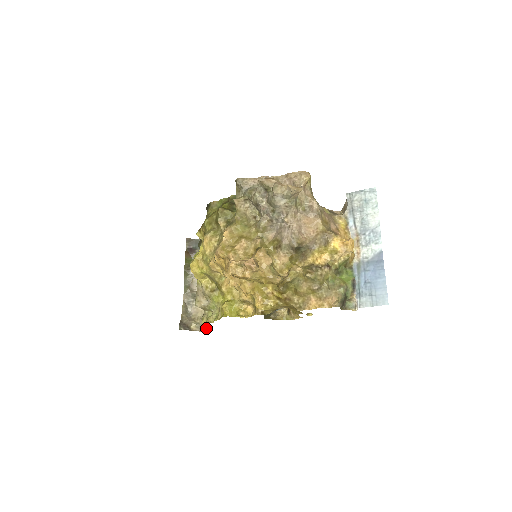
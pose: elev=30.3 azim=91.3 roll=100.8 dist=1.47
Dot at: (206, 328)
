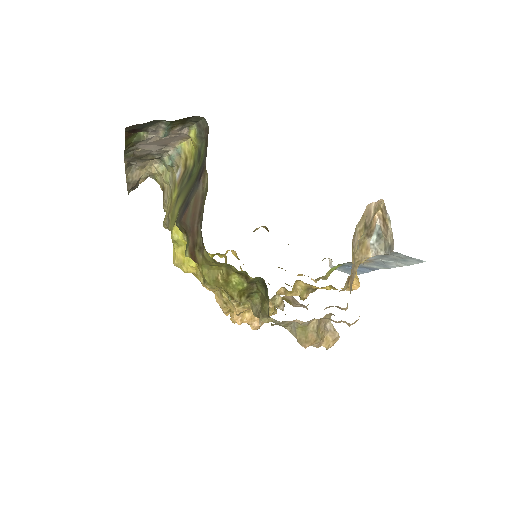
Dot at: (162, 189)
